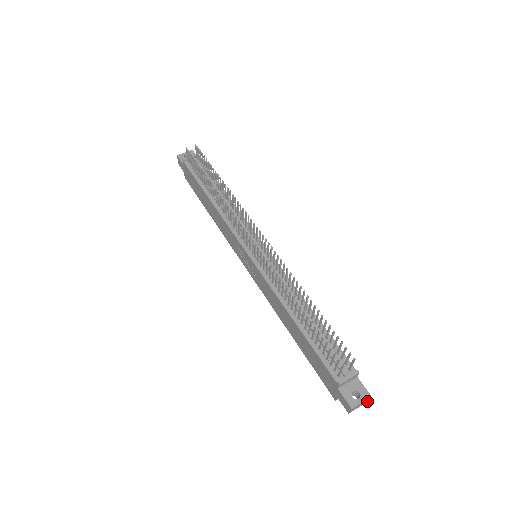
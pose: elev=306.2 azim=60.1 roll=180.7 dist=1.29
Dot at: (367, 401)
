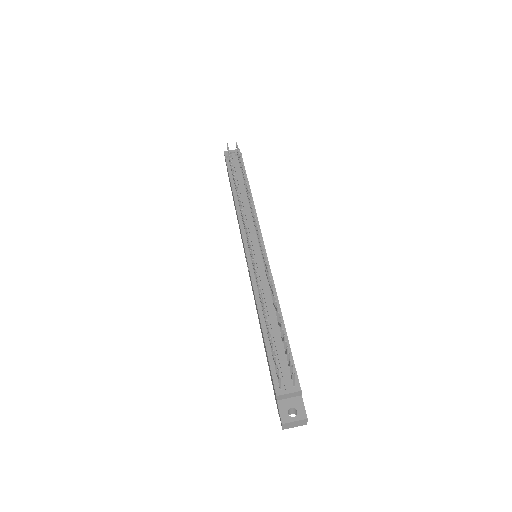
Dot at: (306, 423)
